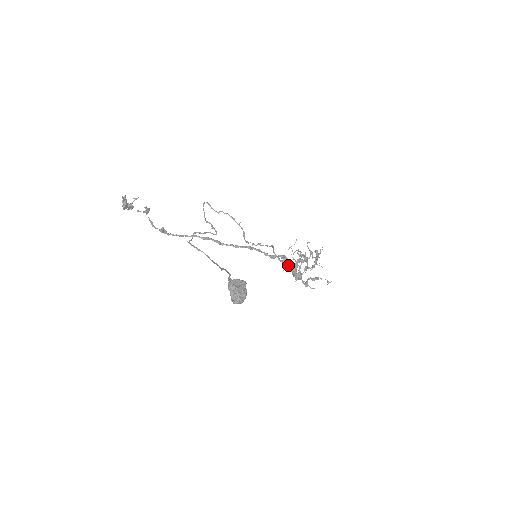
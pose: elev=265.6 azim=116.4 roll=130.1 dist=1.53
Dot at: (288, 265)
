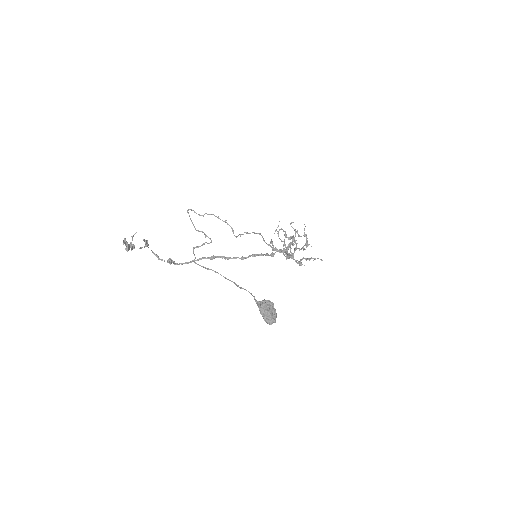
Dot at: occluded
